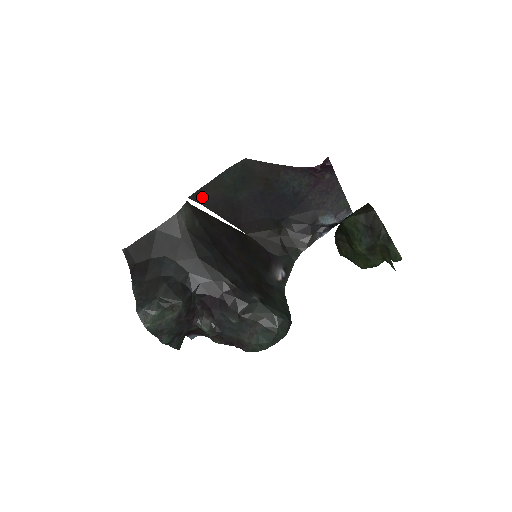
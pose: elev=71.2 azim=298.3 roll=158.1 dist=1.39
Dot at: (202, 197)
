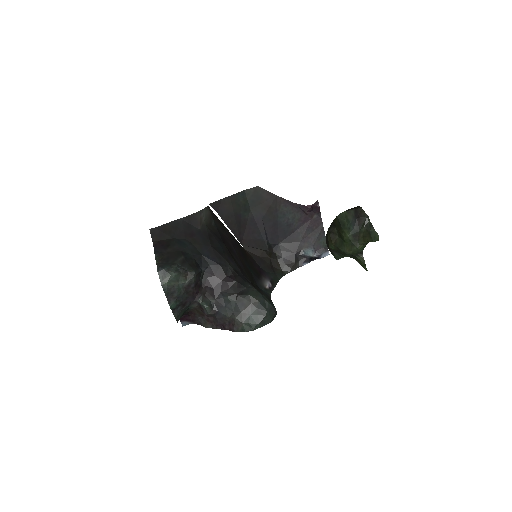
Dot at: (219, 207)
